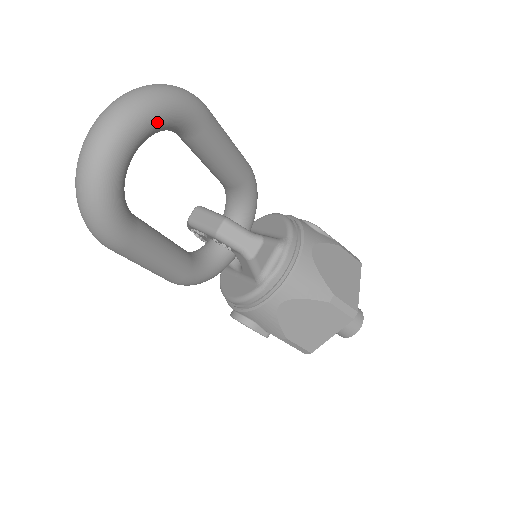
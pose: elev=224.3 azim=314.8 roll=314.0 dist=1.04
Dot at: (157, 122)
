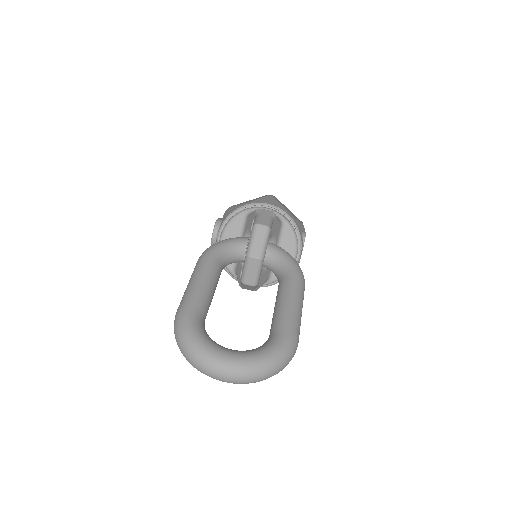
Dot at: occluded
